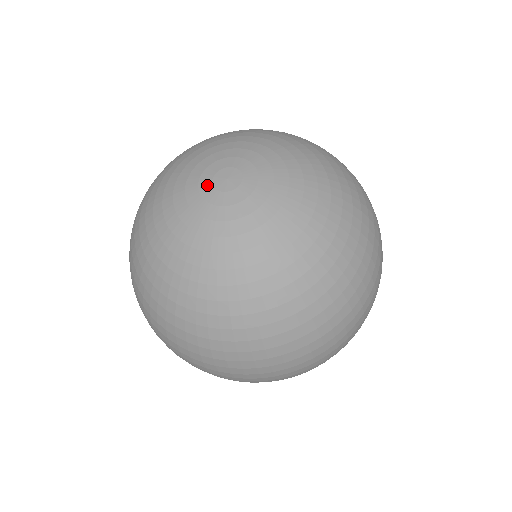
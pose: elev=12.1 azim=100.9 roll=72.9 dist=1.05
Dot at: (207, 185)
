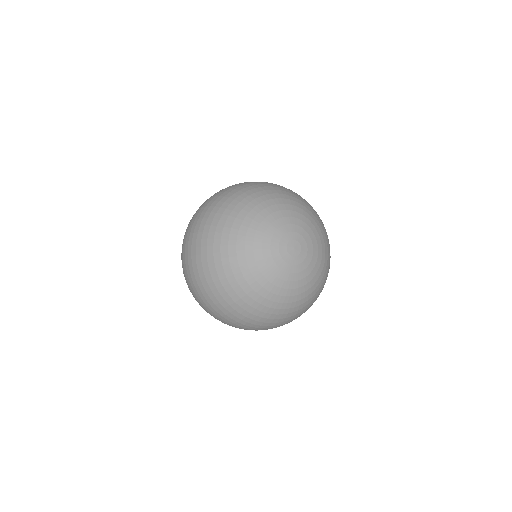
Dot at: (284, 246)
